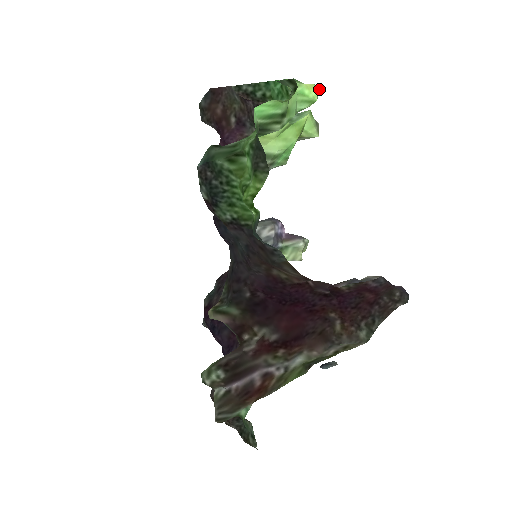
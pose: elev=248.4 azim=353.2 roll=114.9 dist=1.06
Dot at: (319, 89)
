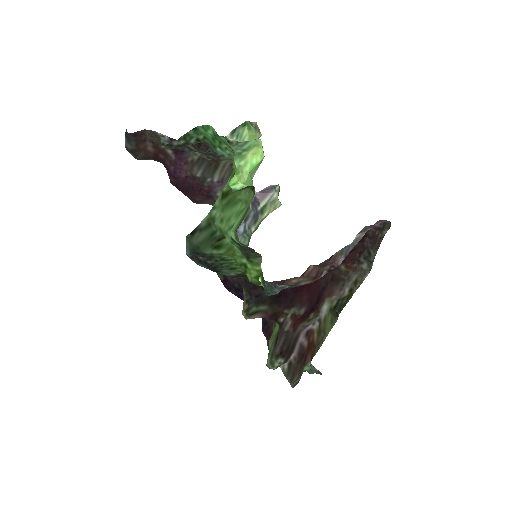
Dot at: (260, 140)
